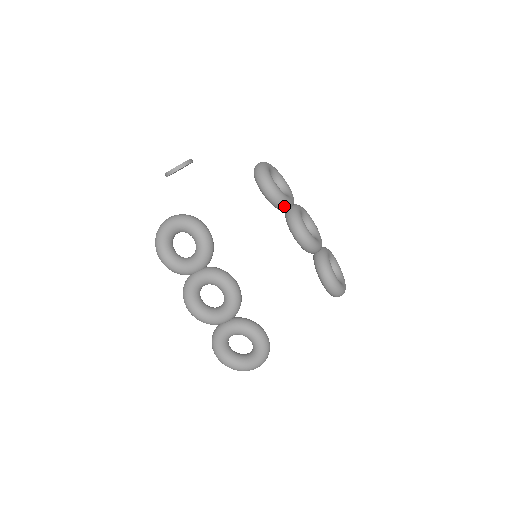
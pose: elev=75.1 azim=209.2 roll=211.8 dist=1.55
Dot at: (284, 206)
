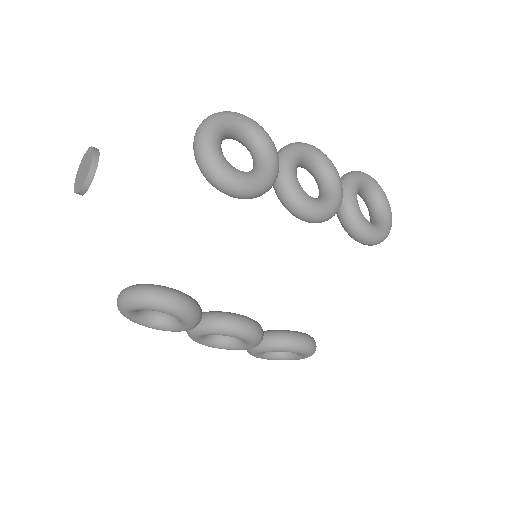
Dot at: (266, 191)
